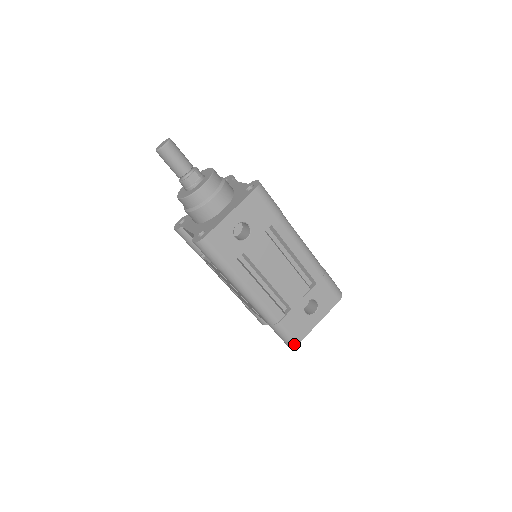
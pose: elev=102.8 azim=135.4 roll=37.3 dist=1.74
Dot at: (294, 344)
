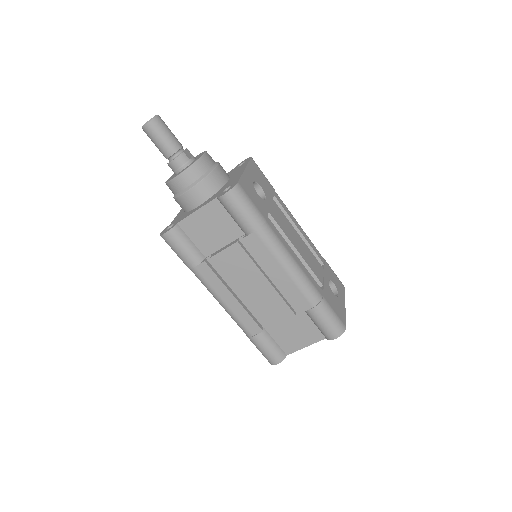
Dot at: (343, 328)
